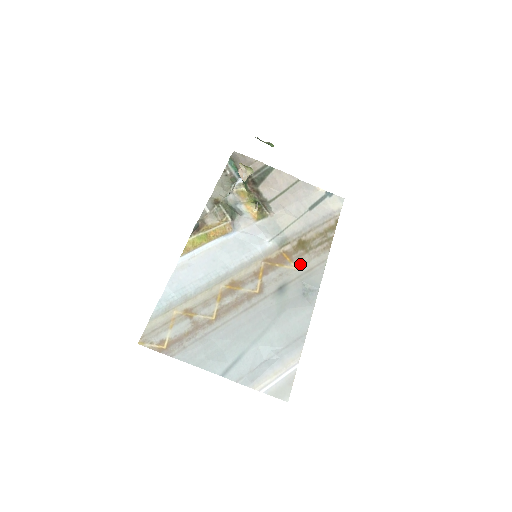
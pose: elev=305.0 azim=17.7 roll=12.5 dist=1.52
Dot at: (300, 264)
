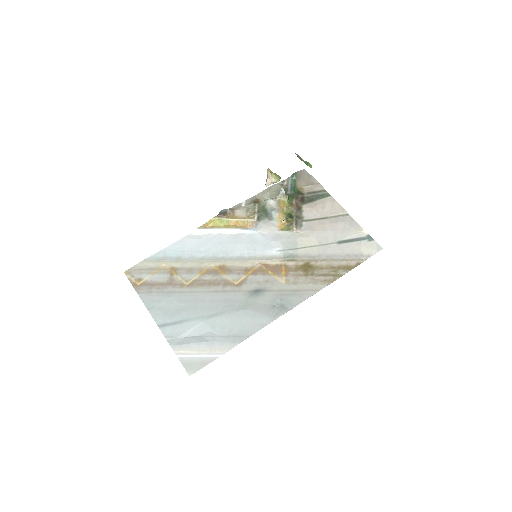
Dot at: (291, 281)
